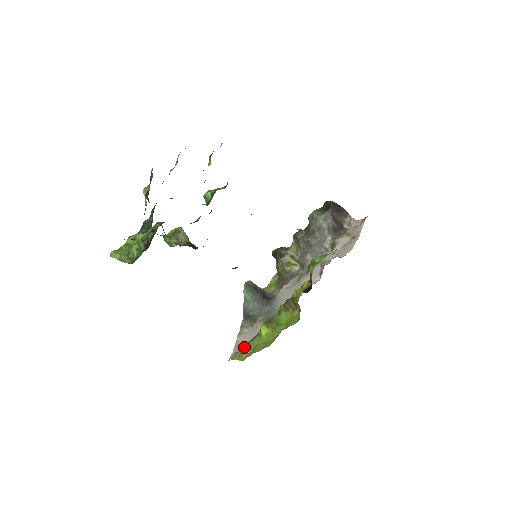
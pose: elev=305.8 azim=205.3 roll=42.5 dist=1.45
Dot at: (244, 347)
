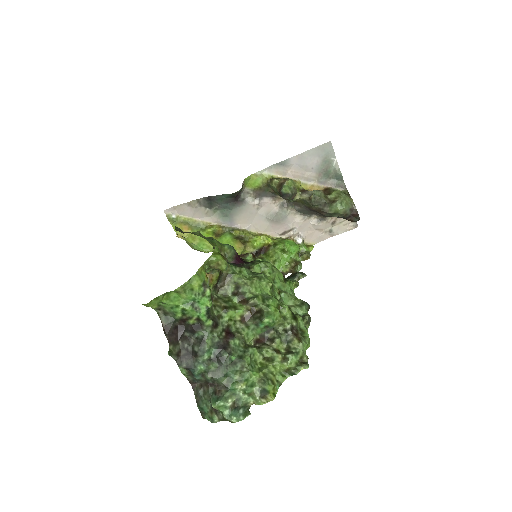
Dot at: (185, 221)
